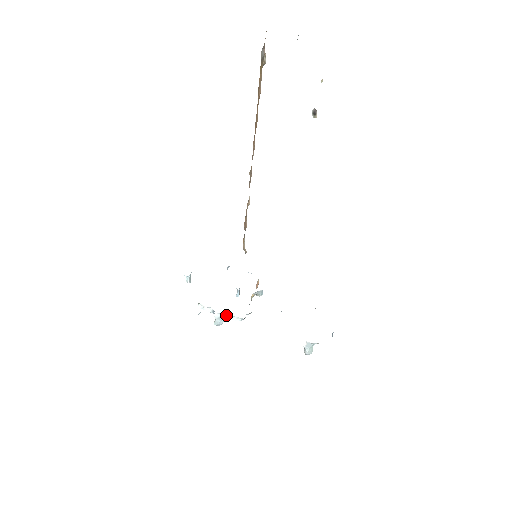
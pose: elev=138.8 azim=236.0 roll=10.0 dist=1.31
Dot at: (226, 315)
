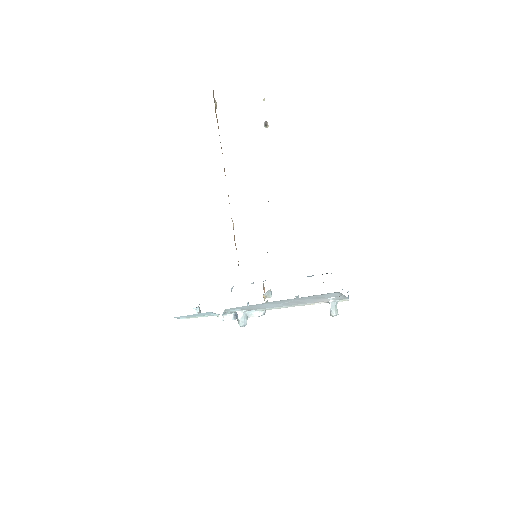
Dot at: (248, 314)
